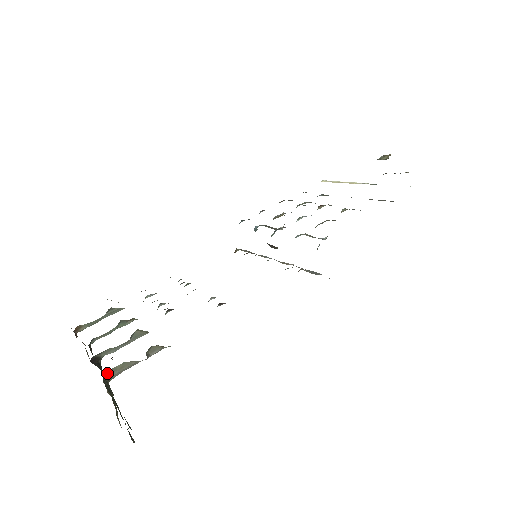
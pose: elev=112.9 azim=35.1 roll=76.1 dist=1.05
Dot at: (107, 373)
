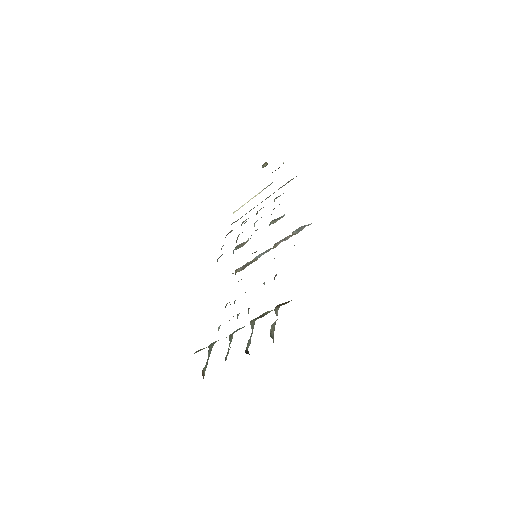
Dot at: (270, 336)
